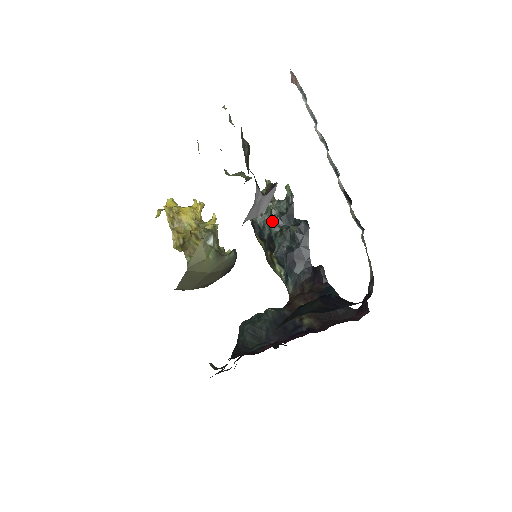
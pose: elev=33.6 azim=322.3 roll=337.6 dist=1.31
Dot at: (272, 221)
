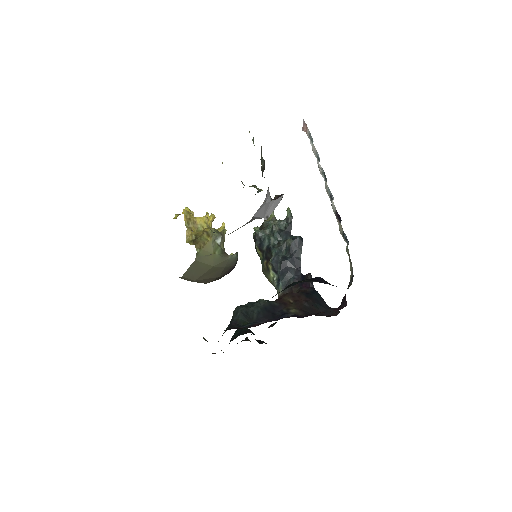
Dot at: (272, 235)
